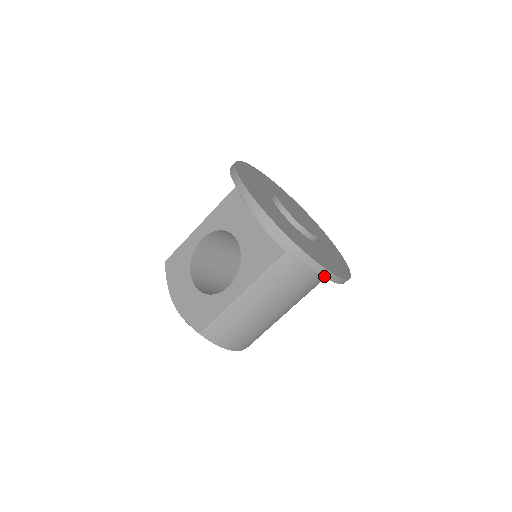
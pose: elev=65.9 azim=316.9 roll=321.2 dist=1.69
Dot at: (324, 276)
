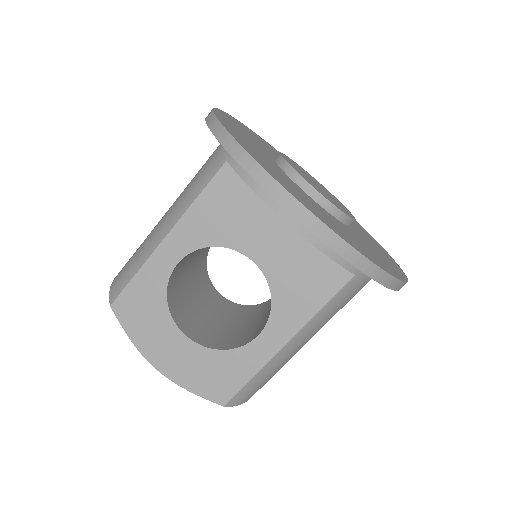
Dot at: occluded
